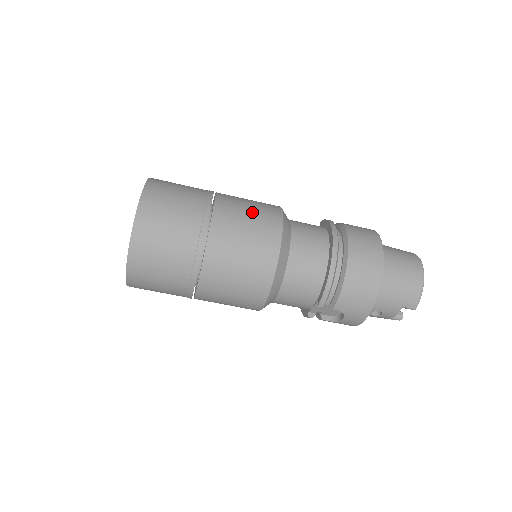
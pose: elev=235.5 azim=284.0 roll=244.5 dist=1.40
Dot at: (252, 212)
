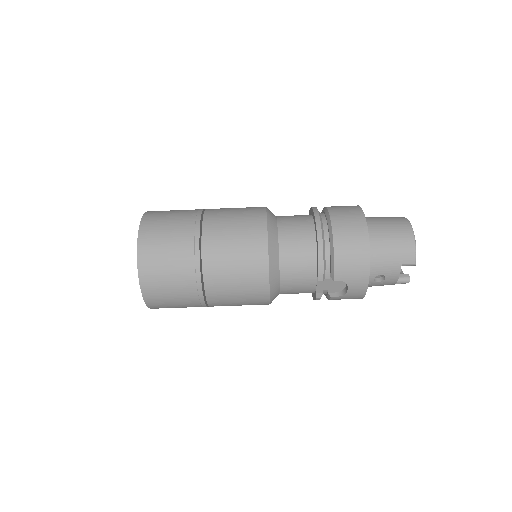
Dot at: (238, 213)
